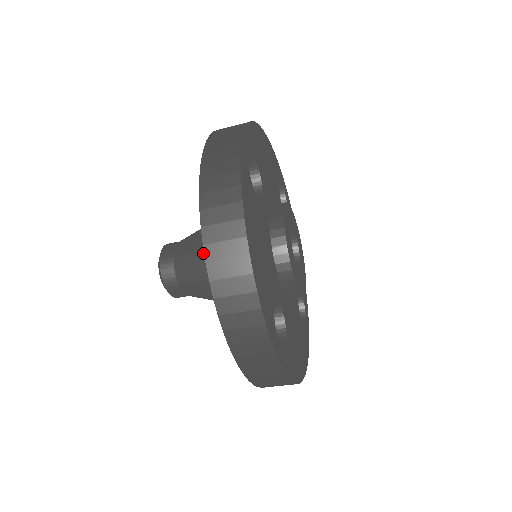
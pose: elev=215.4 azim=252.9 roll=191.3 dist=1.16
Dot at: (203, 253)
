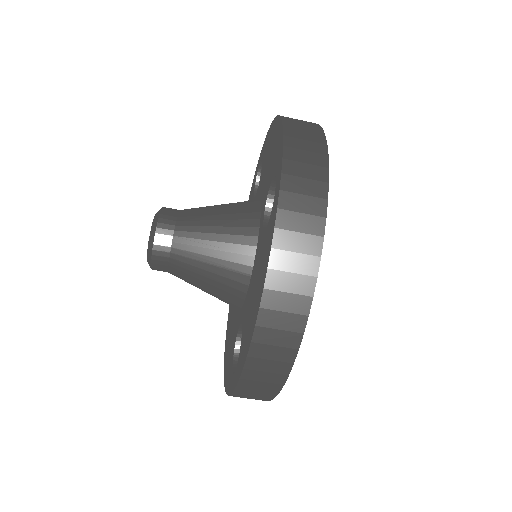
Dot at: (222, 204)
